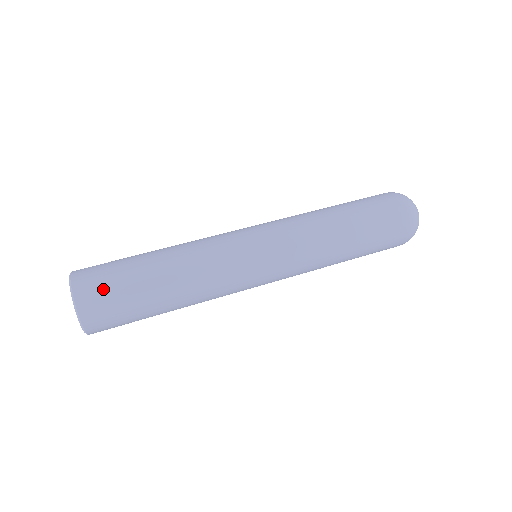
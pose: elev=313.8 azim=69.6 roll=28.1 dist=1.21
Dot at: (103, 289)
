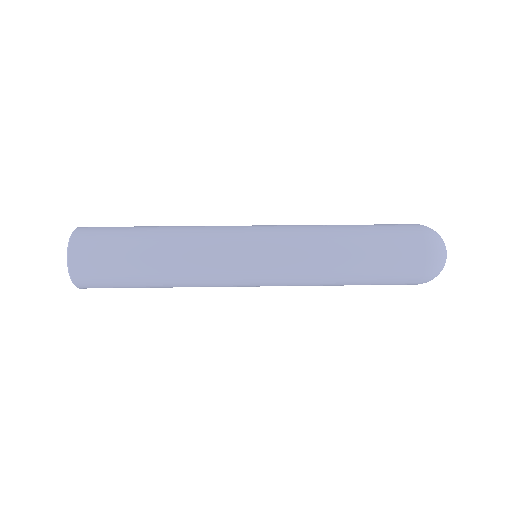
Dot at: occluded
